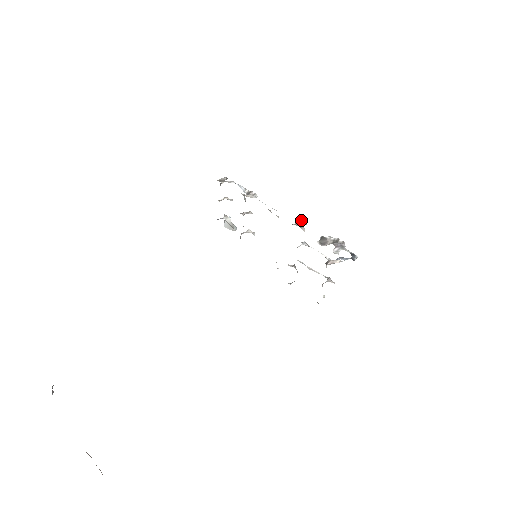
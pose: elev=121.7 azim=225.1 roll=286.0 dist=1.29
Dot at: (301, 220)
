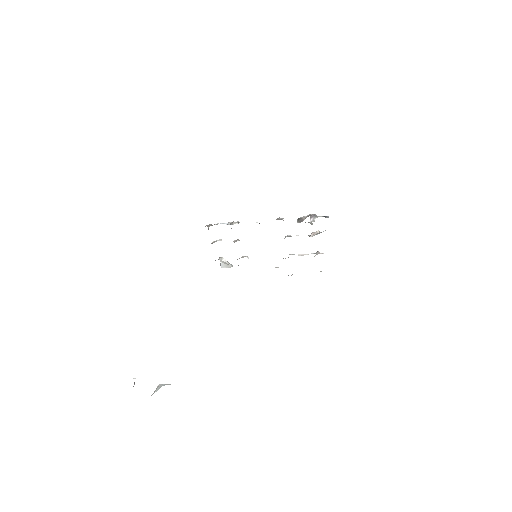
Dot at: (278, 218)
